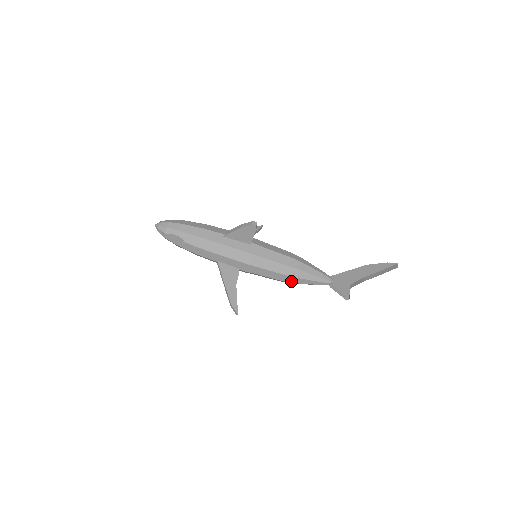
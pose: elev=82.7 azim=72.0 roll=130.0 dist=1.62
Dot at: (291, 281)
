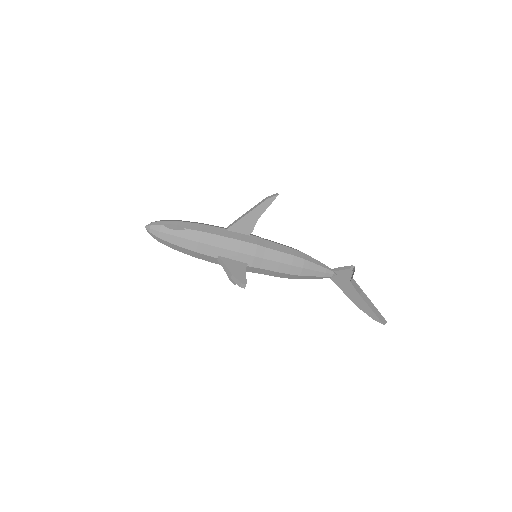
Dot at: occluded
